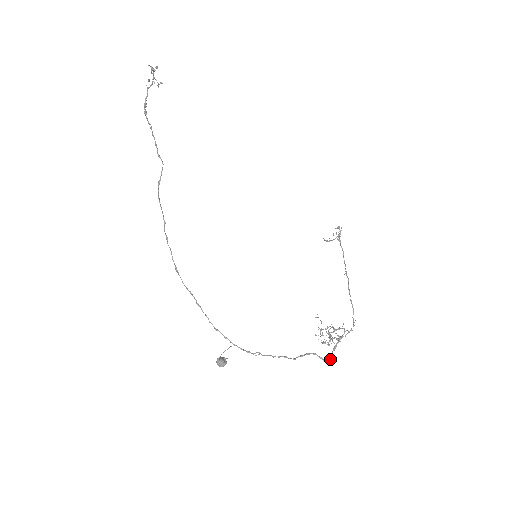
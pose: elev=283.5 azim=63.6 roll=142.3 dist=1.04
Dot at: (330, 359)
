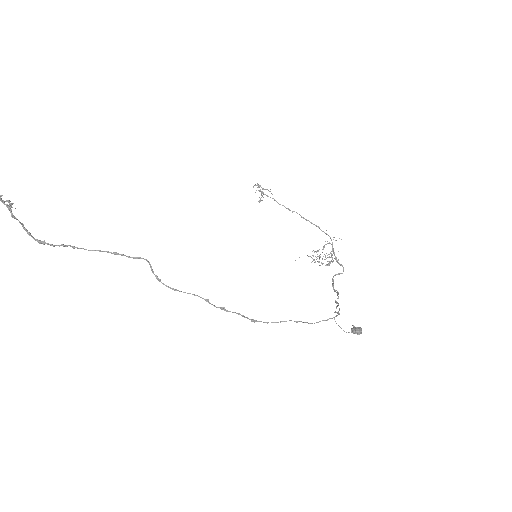
Dot at: occluded
